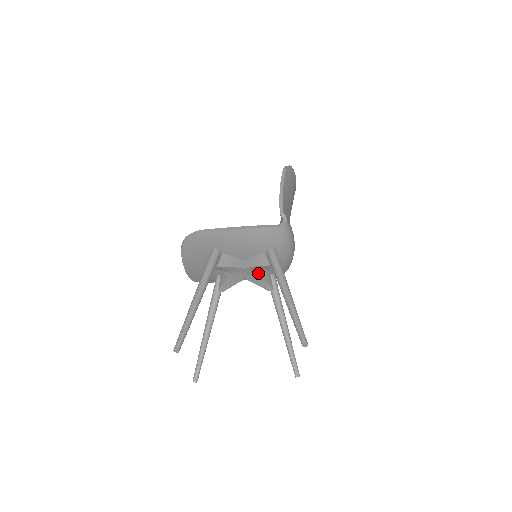
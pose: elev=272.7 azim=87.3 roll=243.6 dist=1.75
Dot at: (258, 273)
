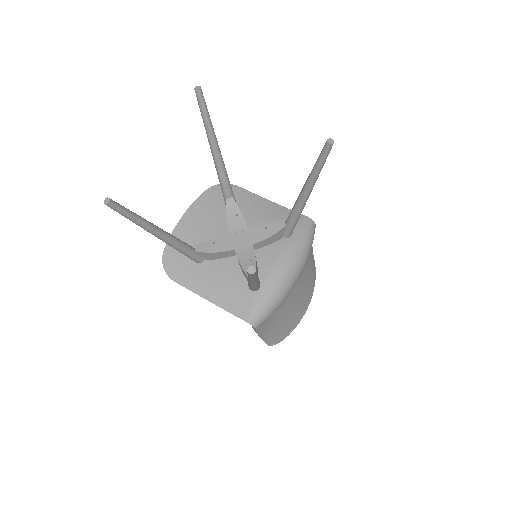
Dot at: occluded
